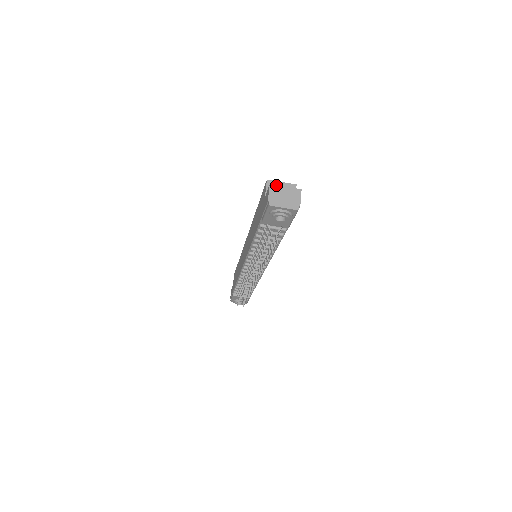
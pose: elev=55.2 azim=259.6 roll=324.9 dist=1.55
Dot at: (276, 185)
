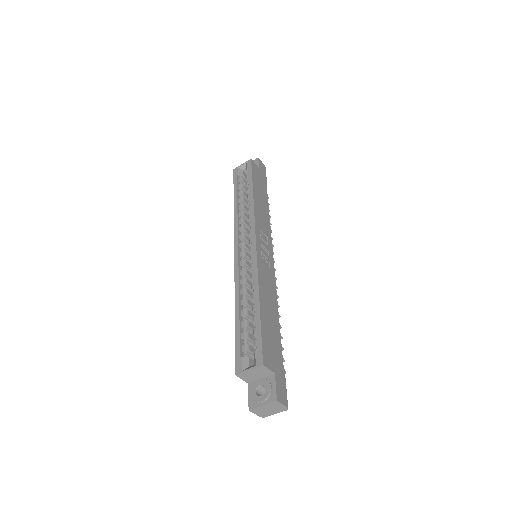
Dot at: (254, 409)
